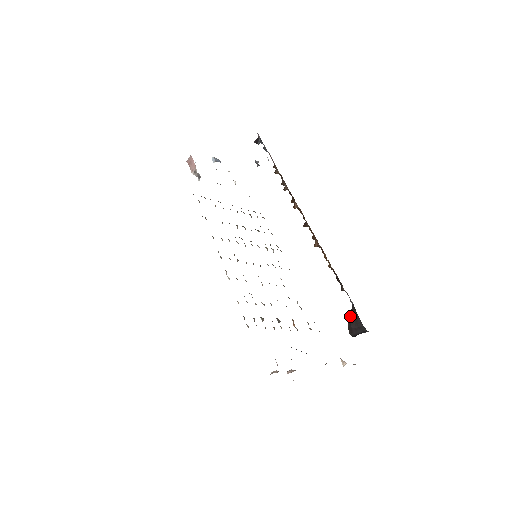
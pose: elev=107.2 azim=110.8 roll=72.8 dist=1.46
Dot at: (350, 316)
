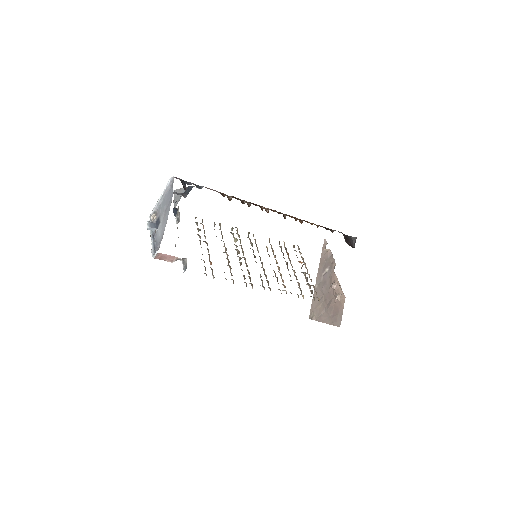
Dot at: (345, 240)
